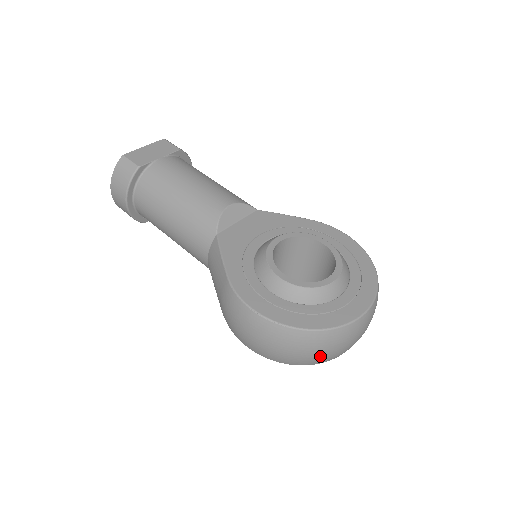
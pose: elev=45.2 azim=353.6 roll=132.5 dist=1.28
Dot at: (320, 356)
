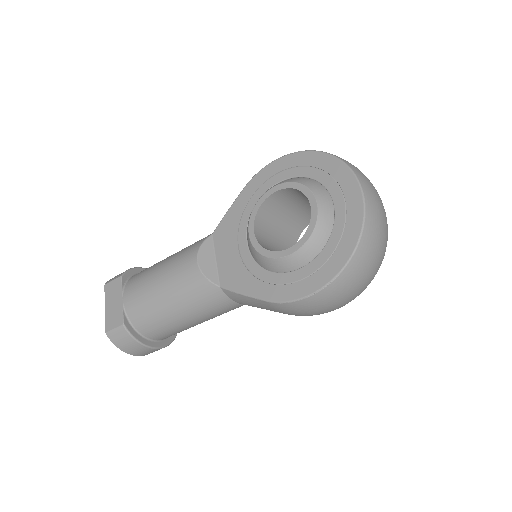
Dot at: (380, 250)
